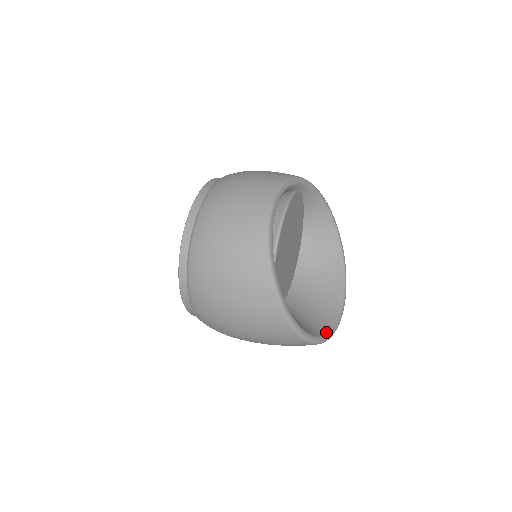
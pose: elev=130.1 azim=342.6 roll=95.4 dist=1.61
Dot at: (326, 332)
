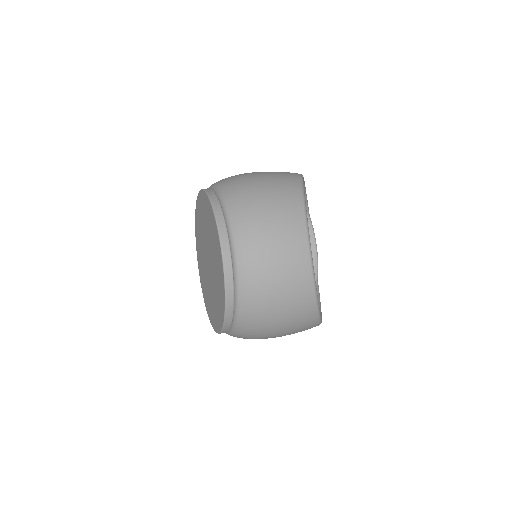
Dot at: (317, 287)
